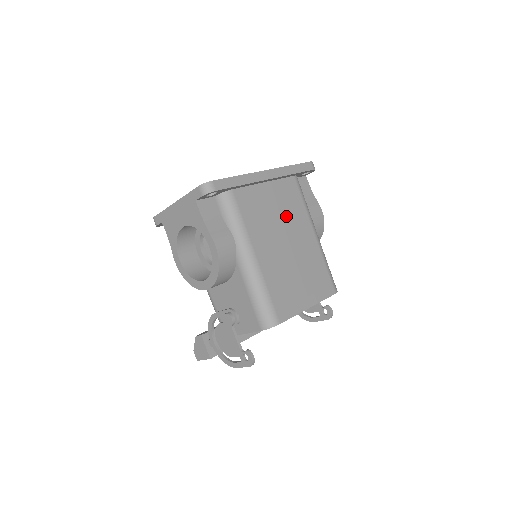
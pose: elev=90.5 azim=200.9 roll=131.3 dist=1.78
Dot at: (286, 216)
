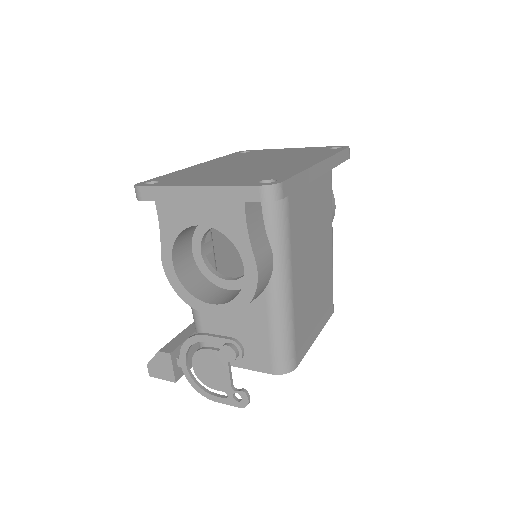
Dot at: (319, 222)
